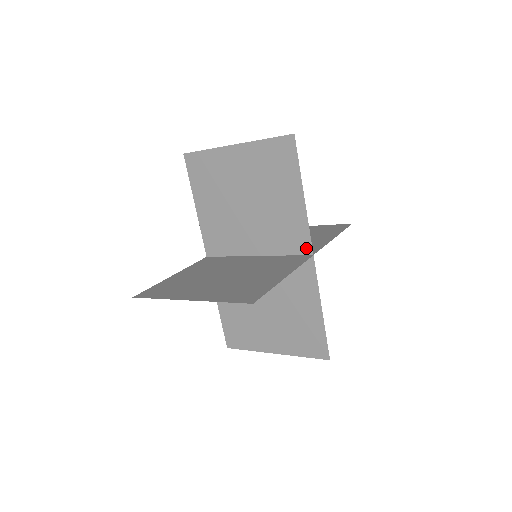
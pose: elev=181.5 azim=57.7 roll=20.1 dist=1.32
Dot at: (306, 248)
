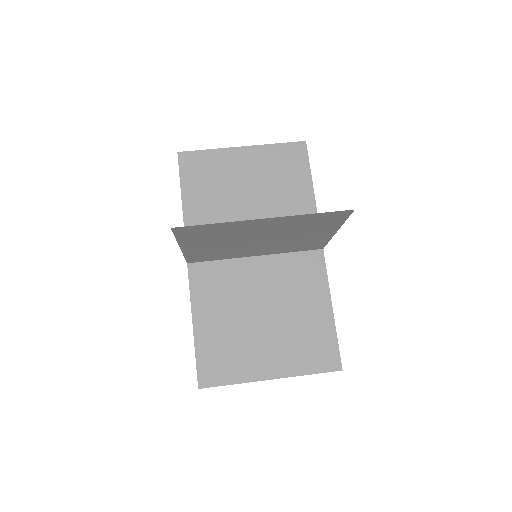
Dot at: (318, 248)
